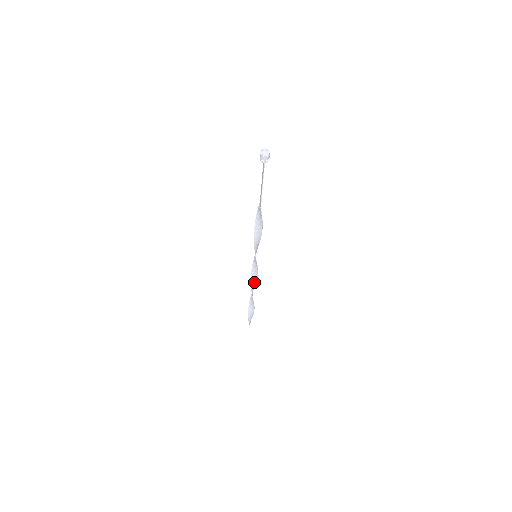
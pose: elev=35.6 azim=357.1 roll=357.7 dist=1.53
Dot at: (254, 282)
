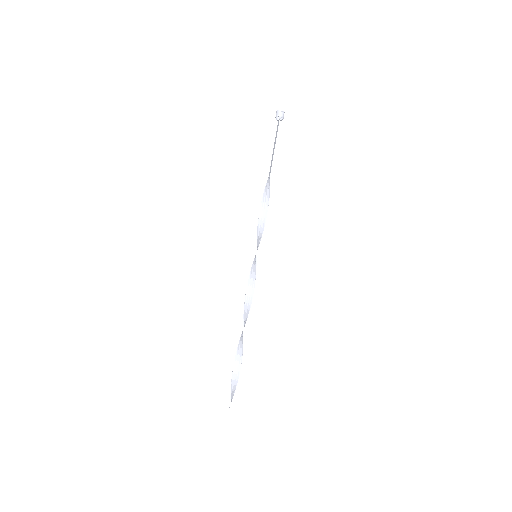
Dot at: (248, 307)
